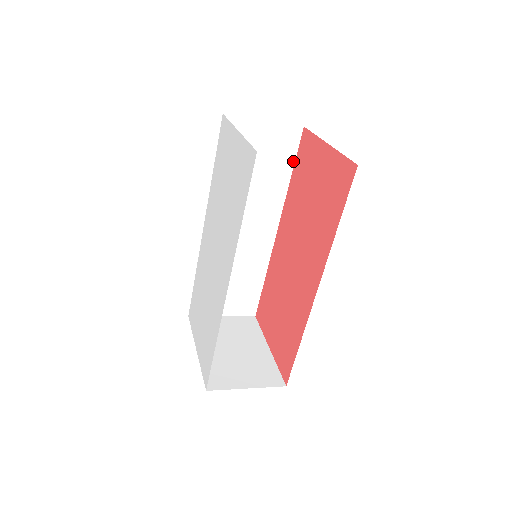
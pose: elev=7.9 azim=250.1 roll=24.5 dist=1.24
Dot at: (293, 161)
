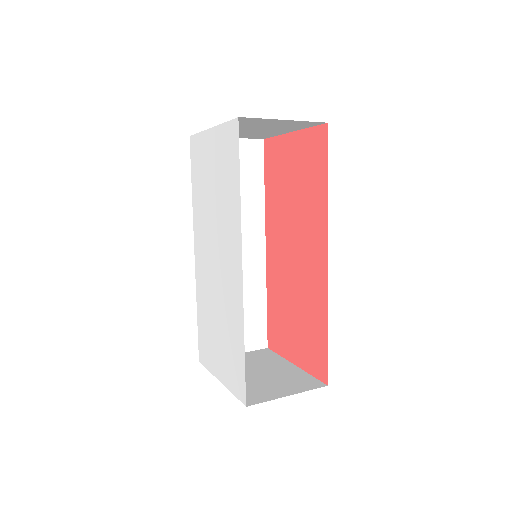
Dot at: (262, 173)
